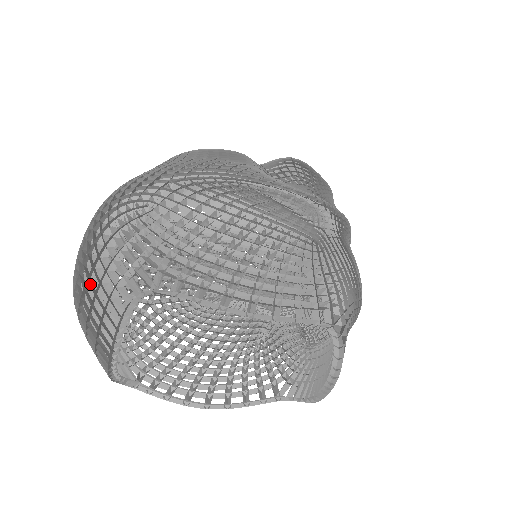
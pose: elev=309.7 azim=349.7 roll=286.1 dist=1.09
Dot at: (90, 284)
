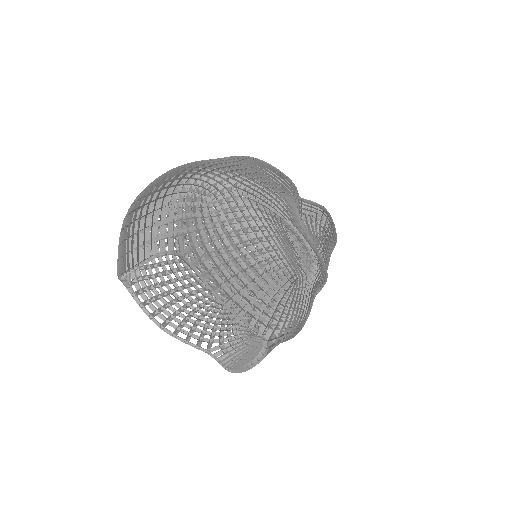
Dot at: (145, 219)
